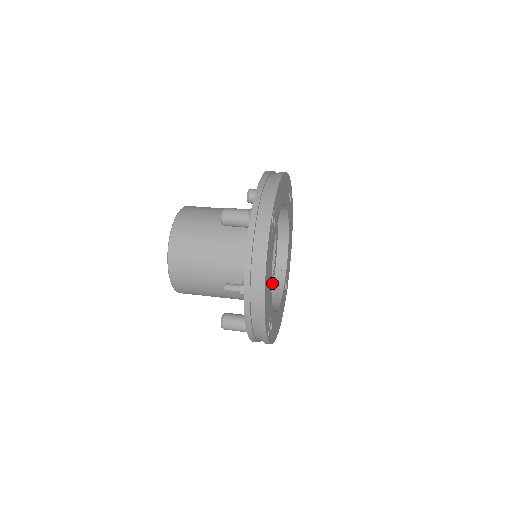
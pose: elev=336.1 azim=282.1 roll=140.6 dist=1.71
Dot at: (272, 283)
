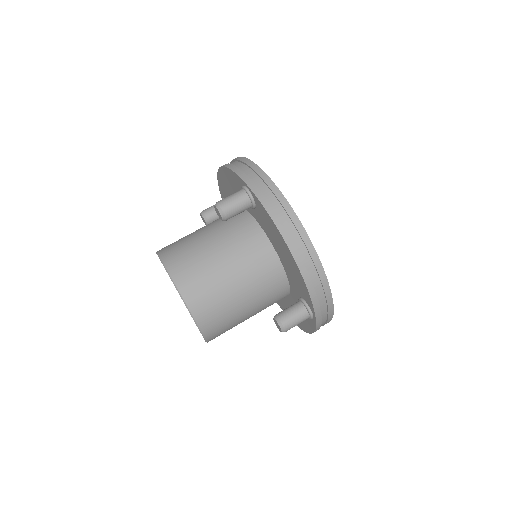
Dot at: occluded
